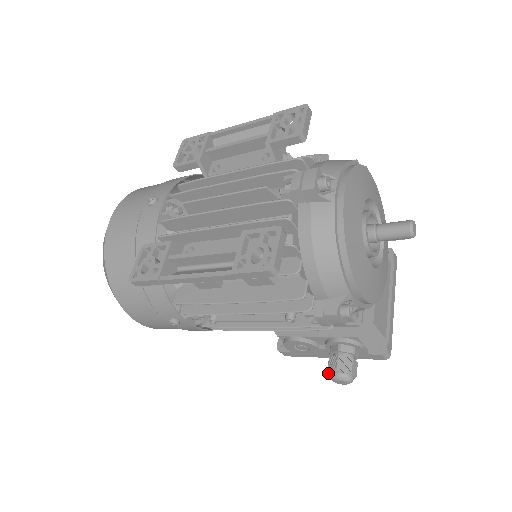
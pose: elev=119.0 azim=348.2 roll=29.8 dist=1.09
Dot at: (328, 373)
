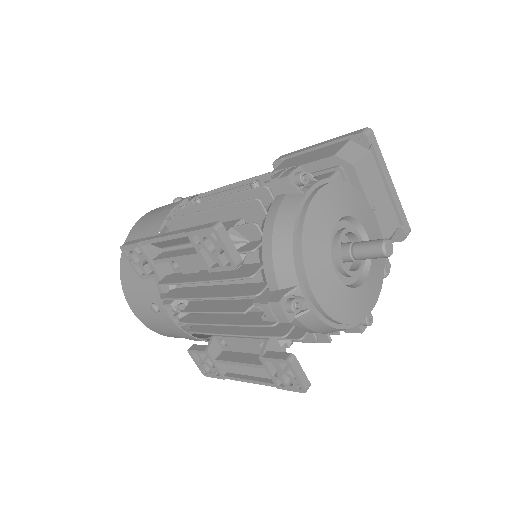
Dot at: occluded
